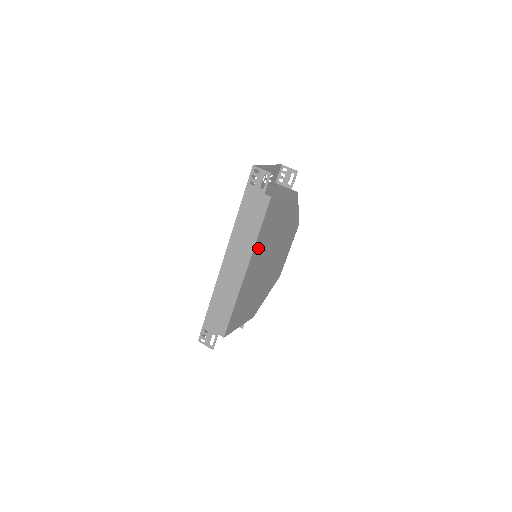
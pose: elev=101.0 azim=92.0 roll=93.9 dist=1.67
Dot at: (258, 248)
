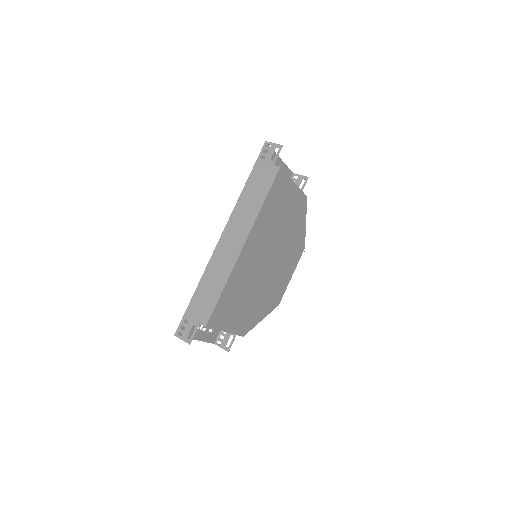
Dot at: (260, 226)
